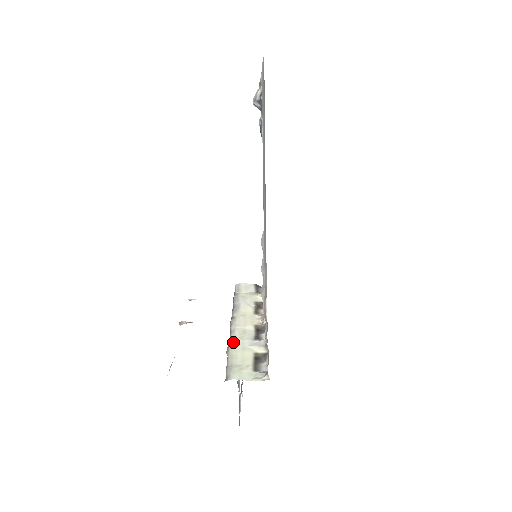
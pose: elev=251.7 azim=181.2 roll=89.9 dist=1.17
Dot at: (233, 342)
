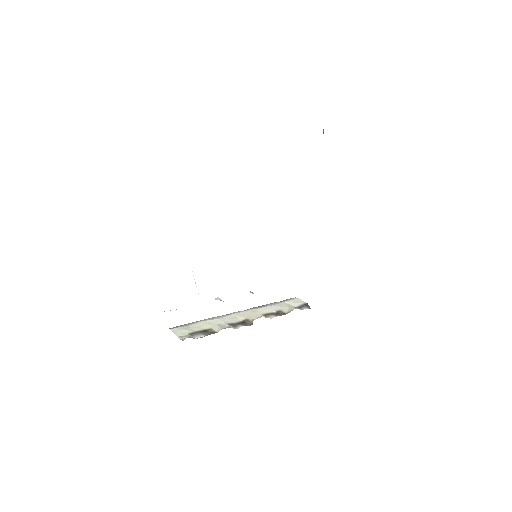
Dot at: (214, 318)
